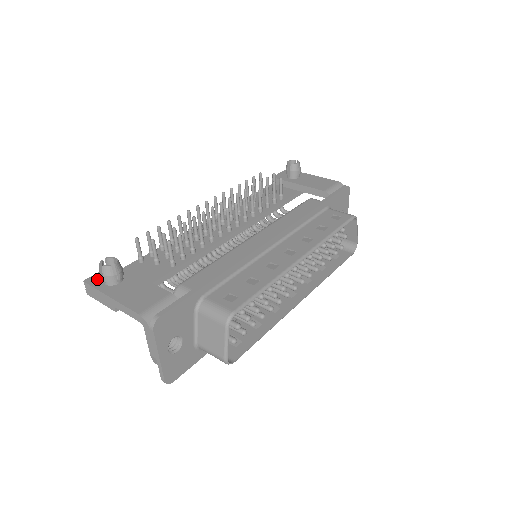
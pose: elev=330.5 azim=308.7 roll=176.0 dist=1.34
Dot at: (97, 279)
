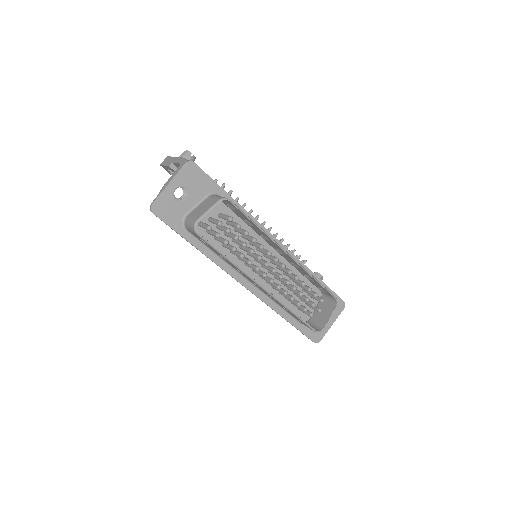
Dot at: occluded
